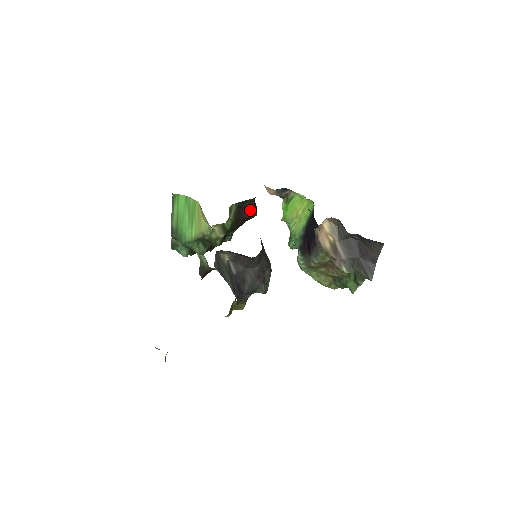
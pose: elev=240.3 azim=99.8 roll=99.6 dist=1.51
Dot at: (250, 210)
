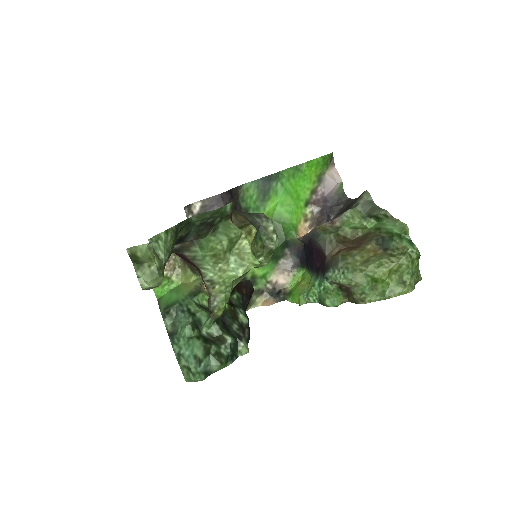
Dot at: (241, 281)
